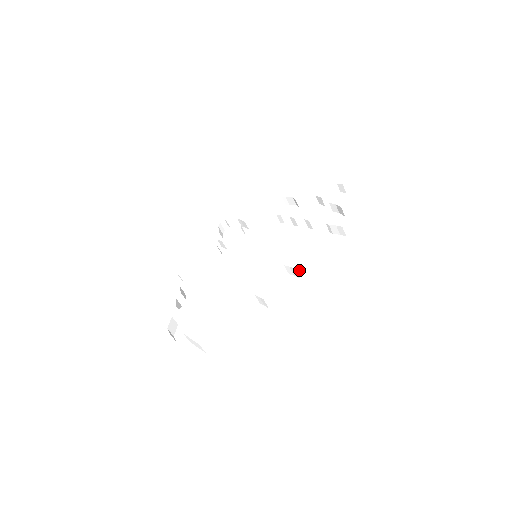
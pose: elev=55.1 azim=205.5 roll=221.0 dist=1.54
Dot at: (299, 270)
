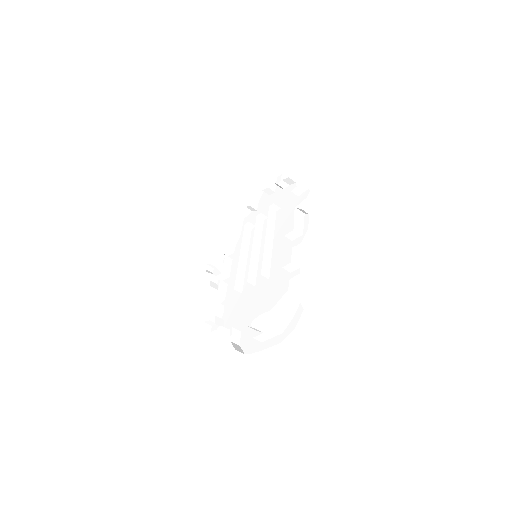
Dot at: (298, 229)
